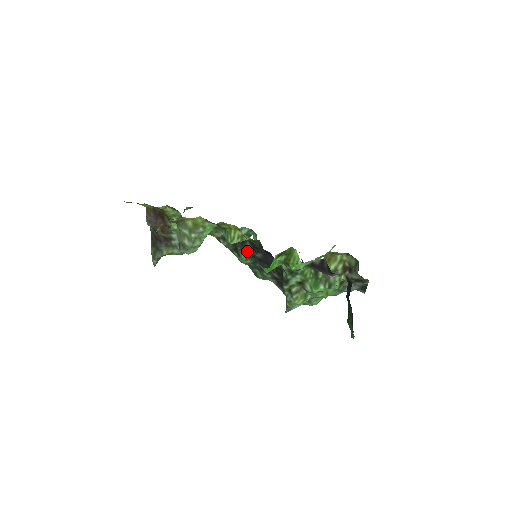
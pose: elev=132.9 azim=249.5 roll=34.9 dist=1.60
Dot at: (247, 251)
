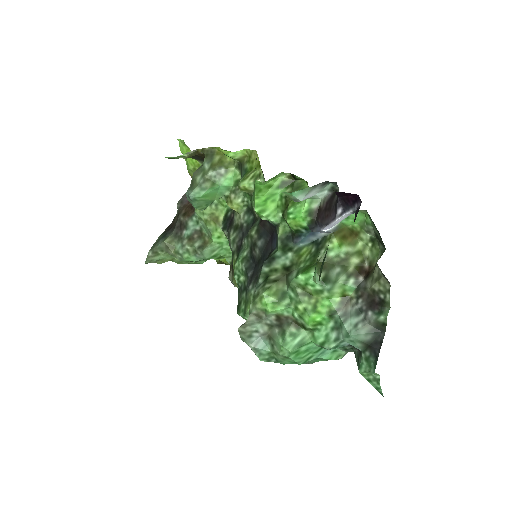
Dot at: (250, 235)
